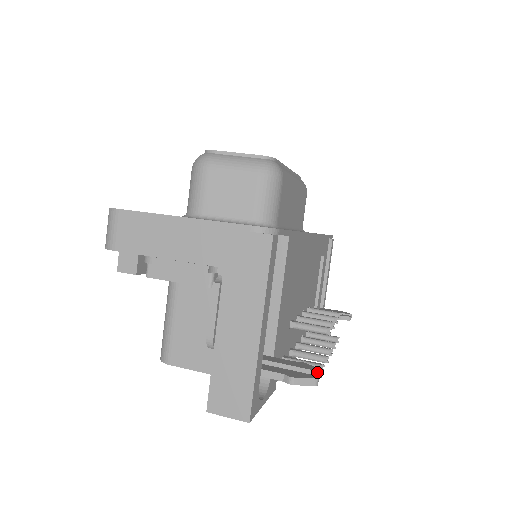
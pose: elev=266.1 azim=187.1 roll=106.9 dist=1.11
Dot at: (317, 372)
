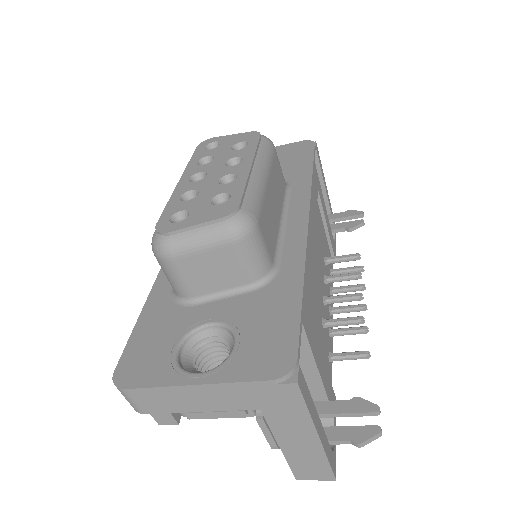
Dot at: (375, 413)
